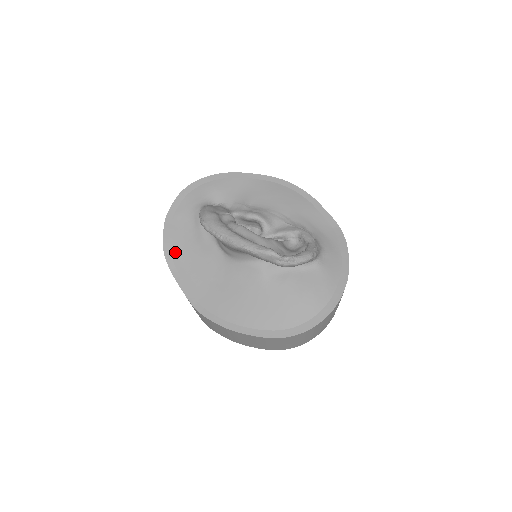
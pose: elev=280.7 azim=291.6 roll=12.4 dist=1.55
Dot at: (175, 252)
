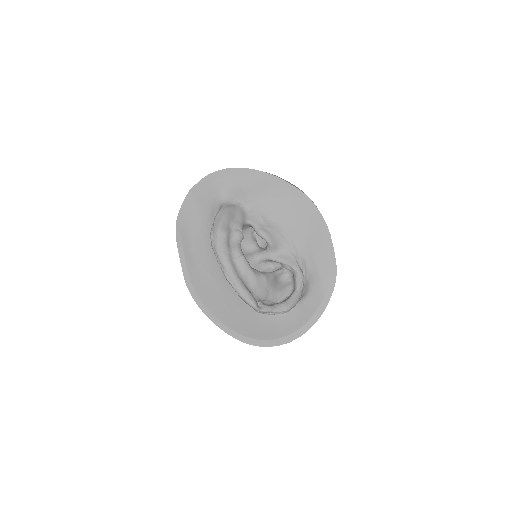
Dot at: (186, 230)
